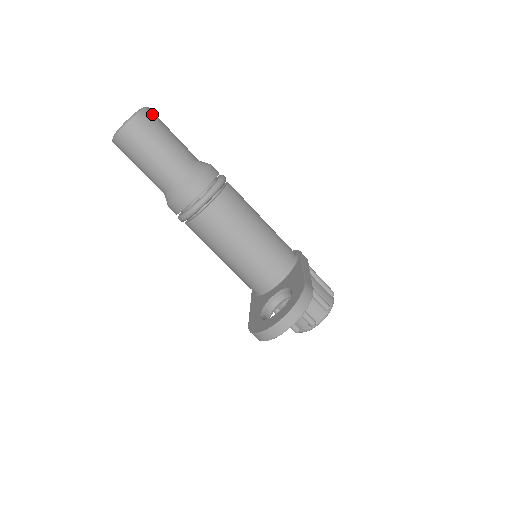
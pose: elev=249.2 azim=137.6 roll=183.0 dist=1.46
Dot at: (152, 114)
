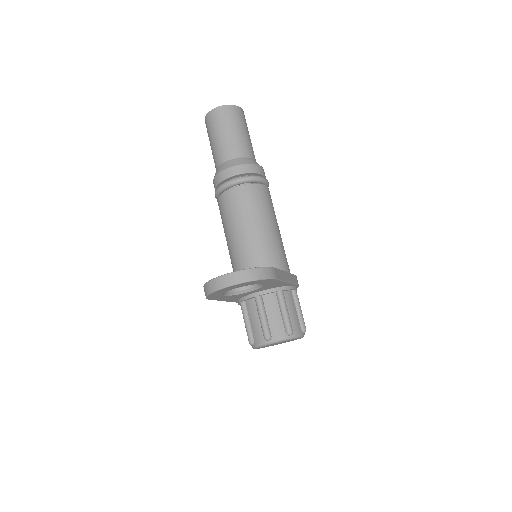
Dot at: (242, 113)
